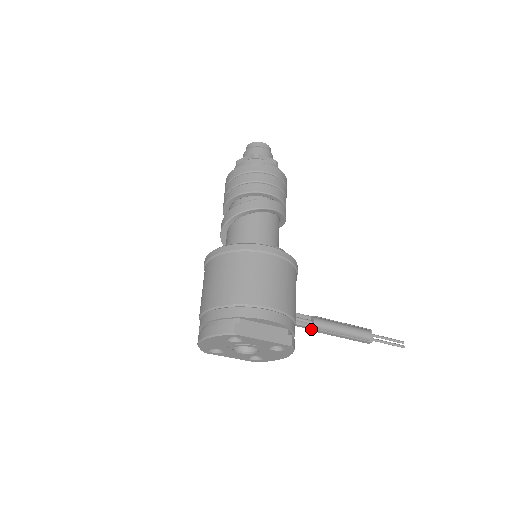
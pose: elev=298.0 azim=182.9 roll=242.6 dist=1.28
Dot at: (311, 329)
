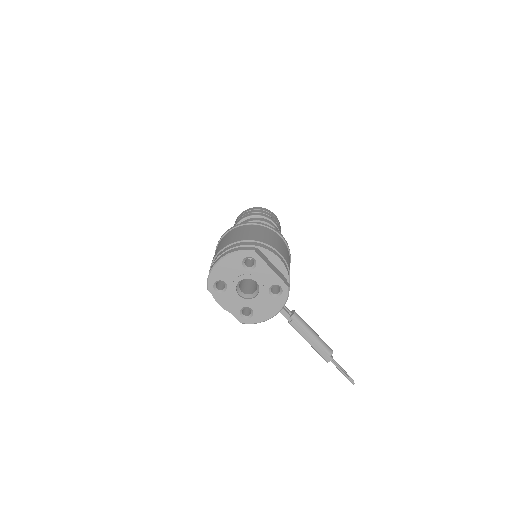
Dot at: (289, 320)
